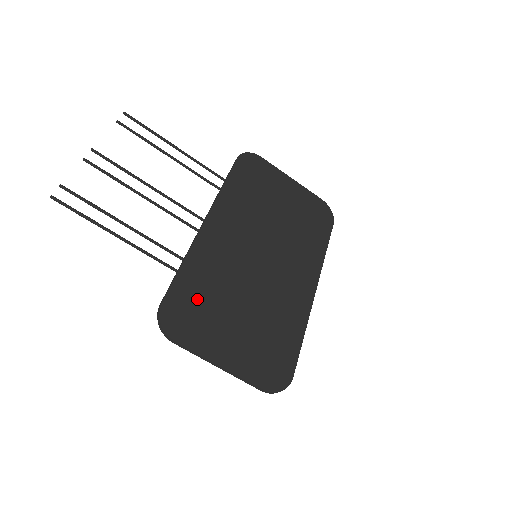
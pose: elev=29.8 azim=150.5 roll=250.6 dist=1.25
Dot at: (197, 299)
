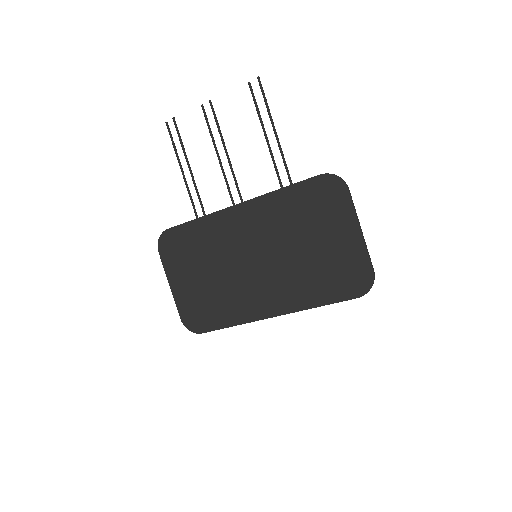
Dot at: (187, 244)
